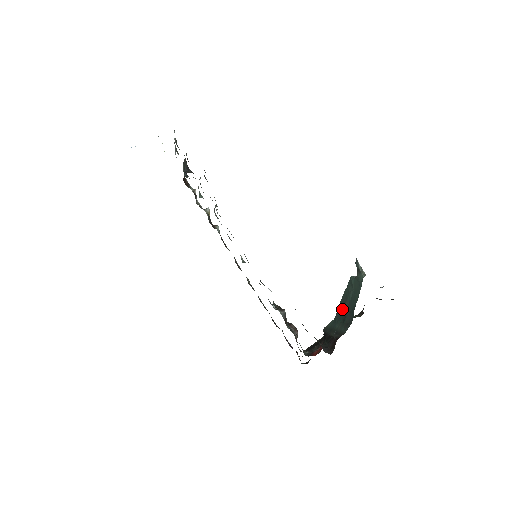
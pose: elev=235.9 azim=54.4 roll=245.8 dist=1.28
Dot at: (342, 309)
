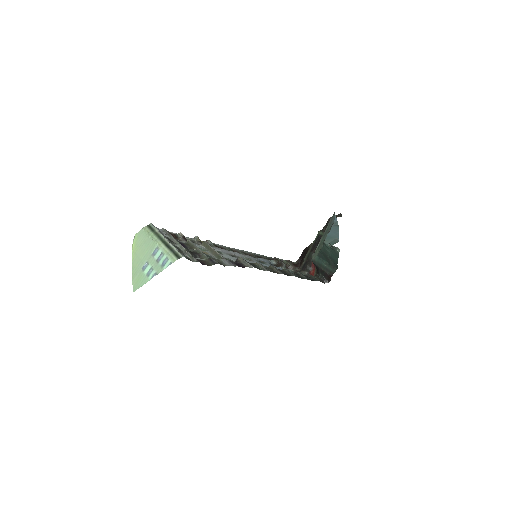
Dot at: (324, 256)
